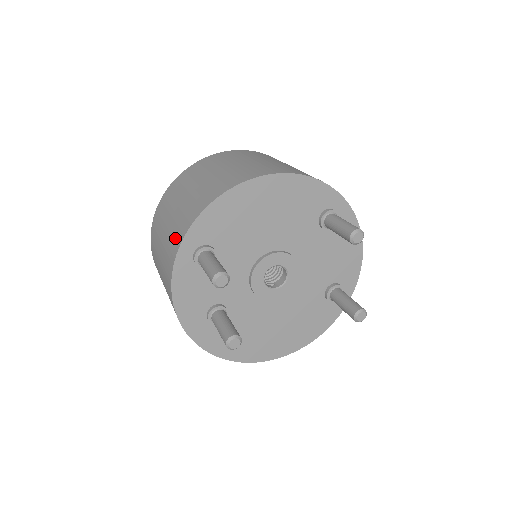
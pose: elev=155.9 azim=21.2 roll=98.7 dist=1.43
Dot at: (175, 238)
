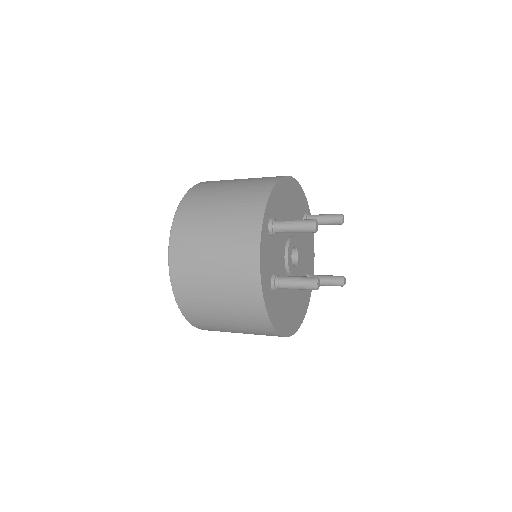
Dot at: (249, 213)
